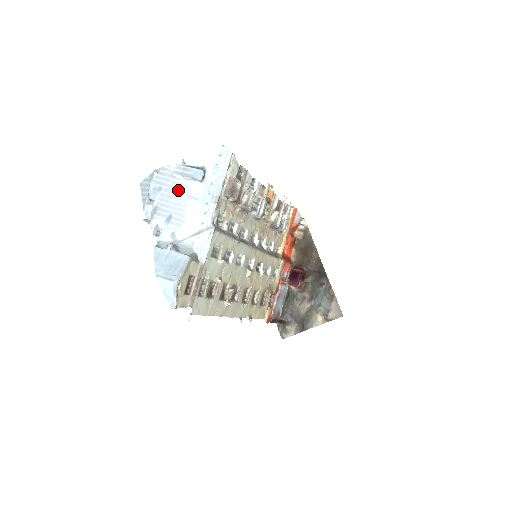
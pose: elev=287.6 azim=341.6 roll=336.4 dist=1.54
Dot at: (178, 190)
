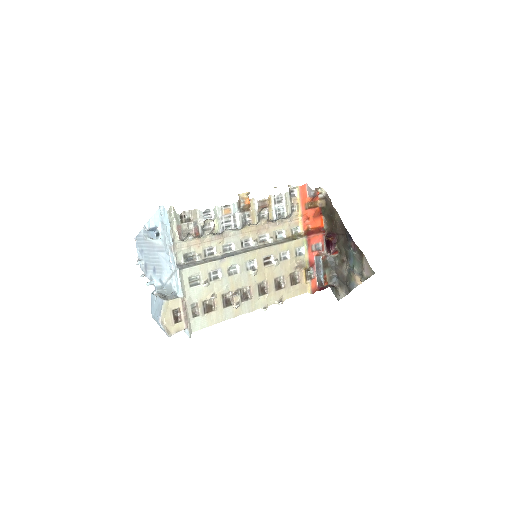
Dot at: (151, 248)
